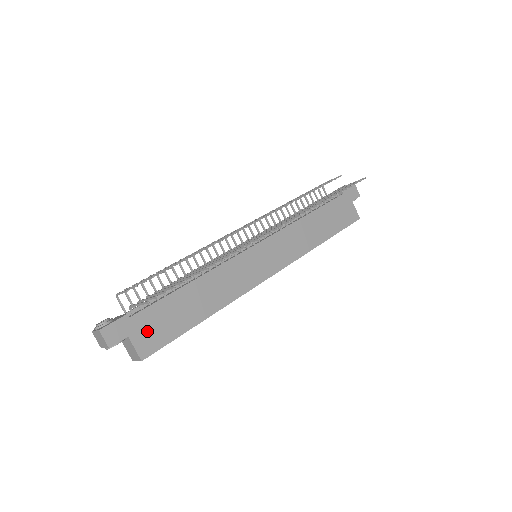
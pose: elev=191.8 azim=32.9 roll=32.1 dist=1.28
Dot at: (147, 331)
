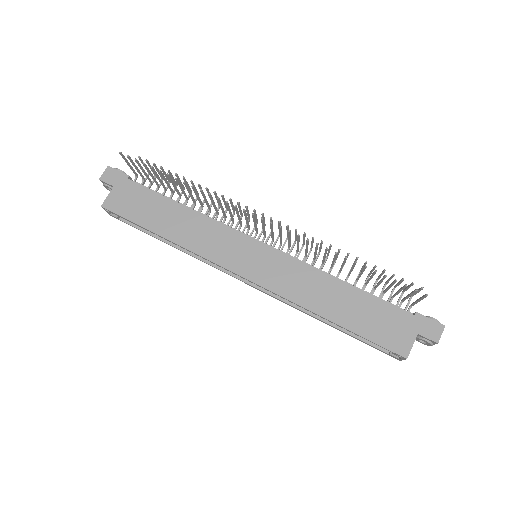
Dot at: (125, 197)
